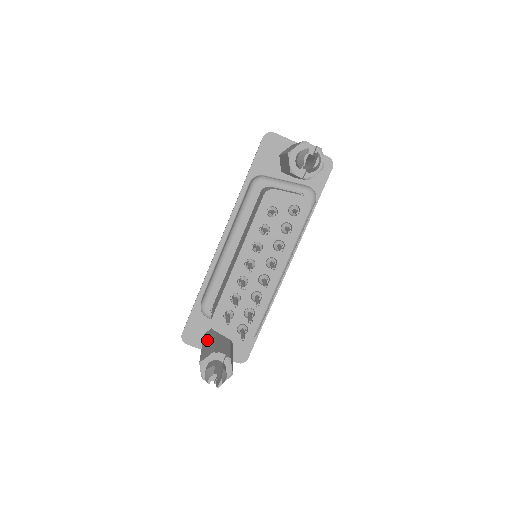
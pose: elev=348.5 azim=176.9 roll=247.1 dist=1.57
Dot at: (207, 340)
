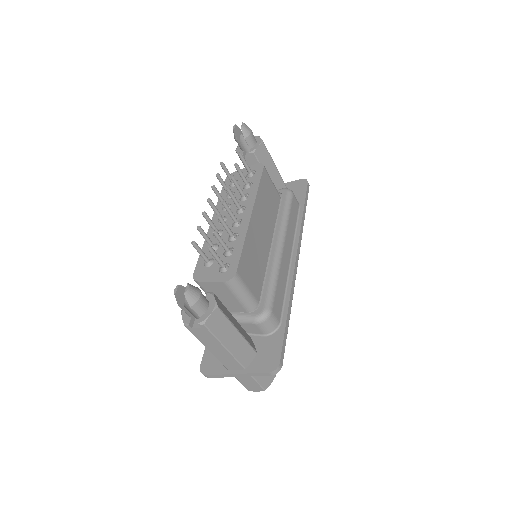
Dot at: occluded
